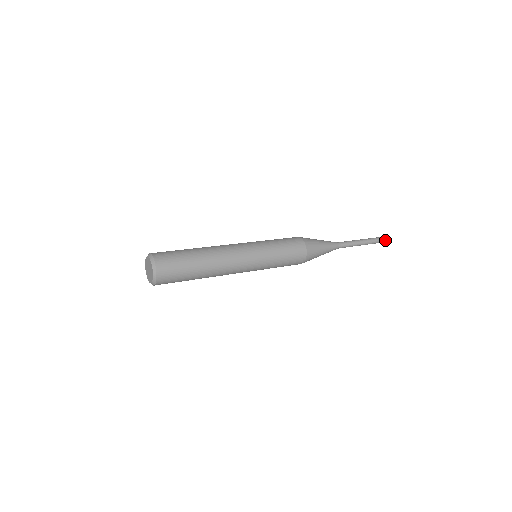
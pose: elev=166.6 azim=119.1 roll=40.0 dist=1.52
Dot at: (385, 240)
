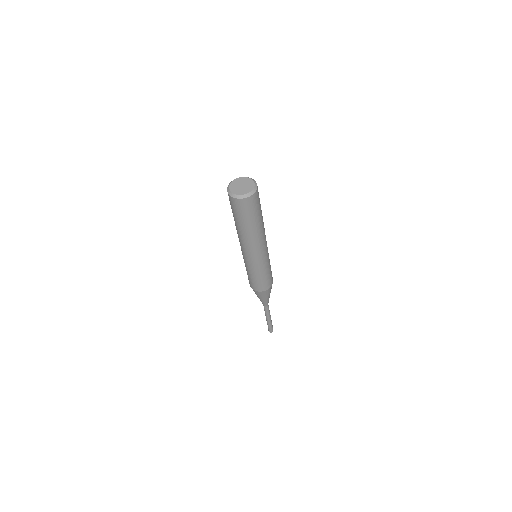
Dot at: occluded
